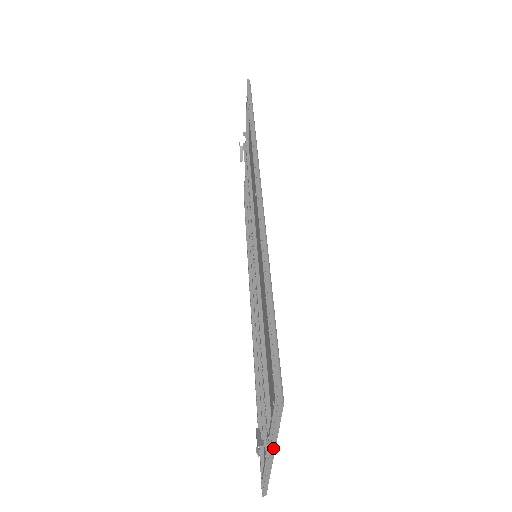
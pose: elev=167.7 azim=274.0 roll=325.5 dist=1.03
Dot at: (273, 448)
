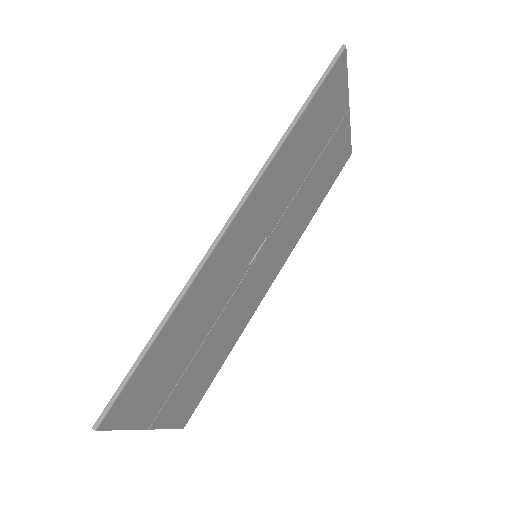
Dot at: (137, 429)
